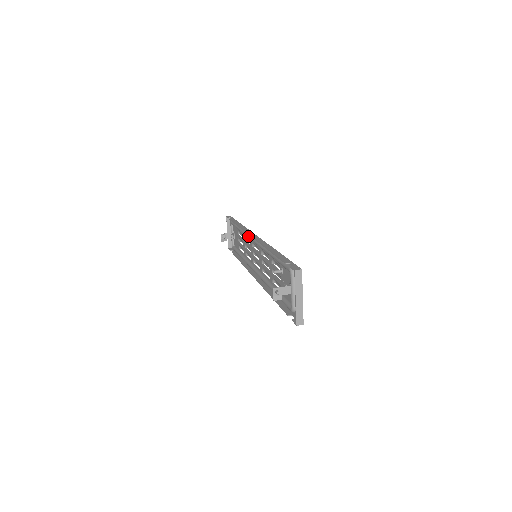
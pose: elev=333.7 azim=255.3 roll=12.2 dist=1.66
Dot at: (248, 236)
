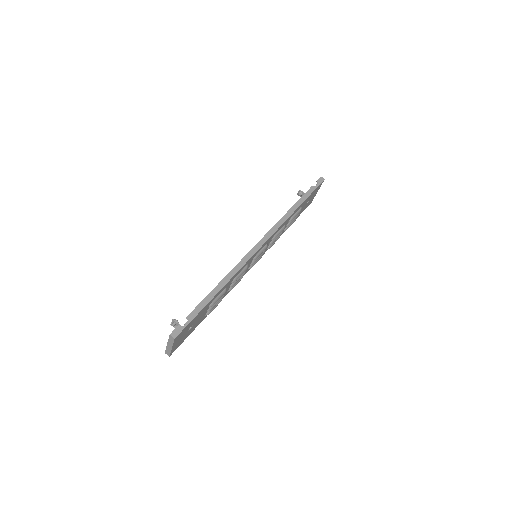
Dot at: occluded
